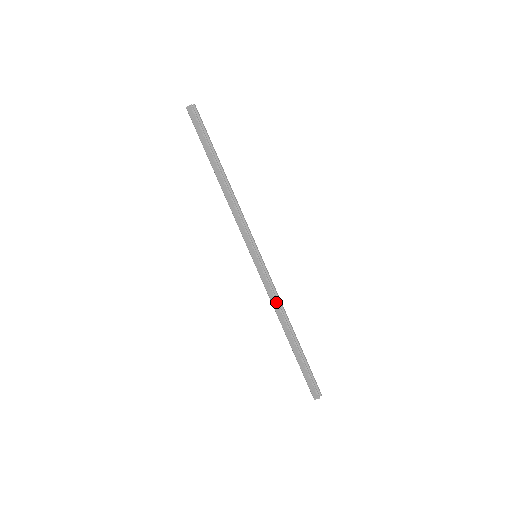
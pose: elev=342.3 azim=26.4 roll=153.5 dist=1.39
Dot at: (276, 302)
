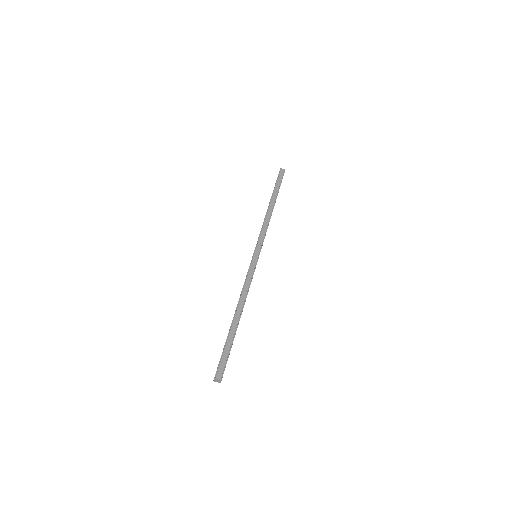
Dot at: (248, 288)
